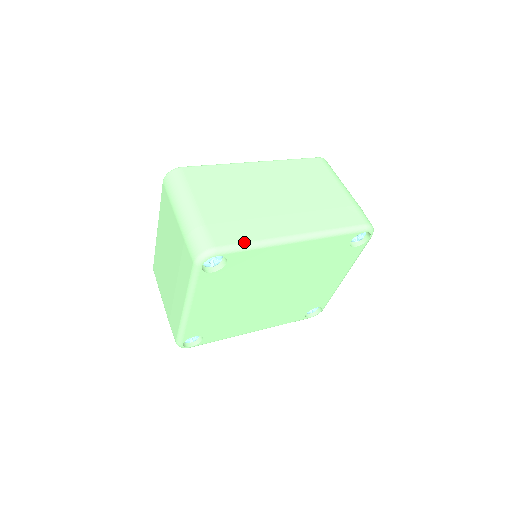
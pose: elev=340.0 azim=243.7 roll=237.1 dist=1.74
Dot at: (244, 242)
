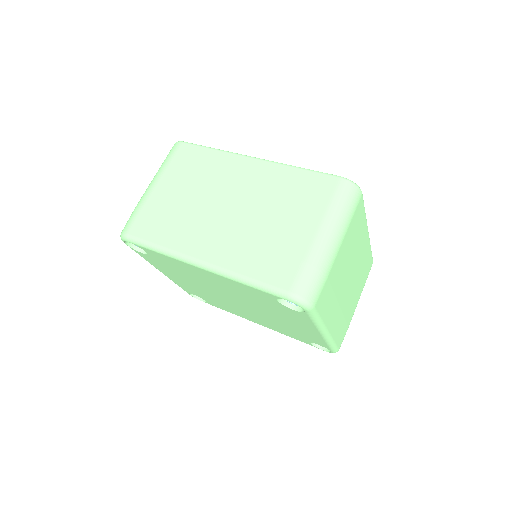
Dot at: (151, 242)
